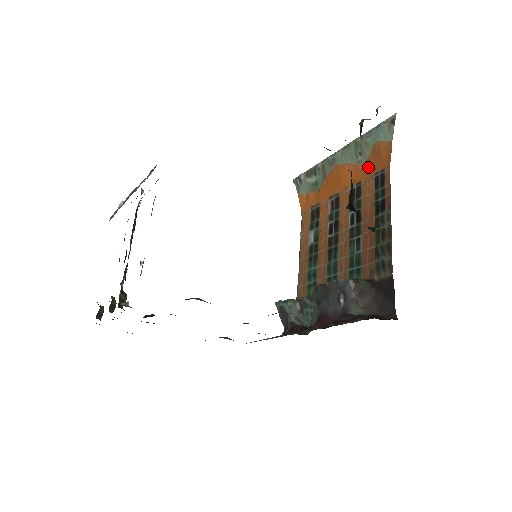
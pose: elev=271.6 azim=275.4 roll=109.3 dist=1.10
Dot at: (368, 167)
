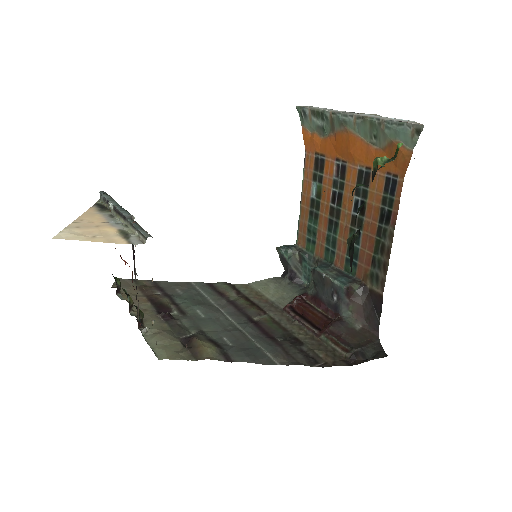
Dot at: occluded
